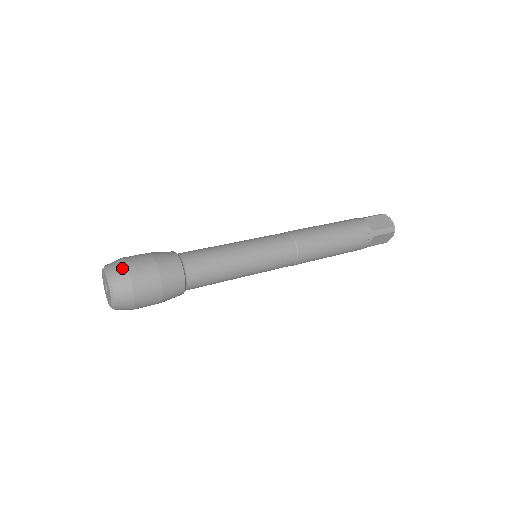
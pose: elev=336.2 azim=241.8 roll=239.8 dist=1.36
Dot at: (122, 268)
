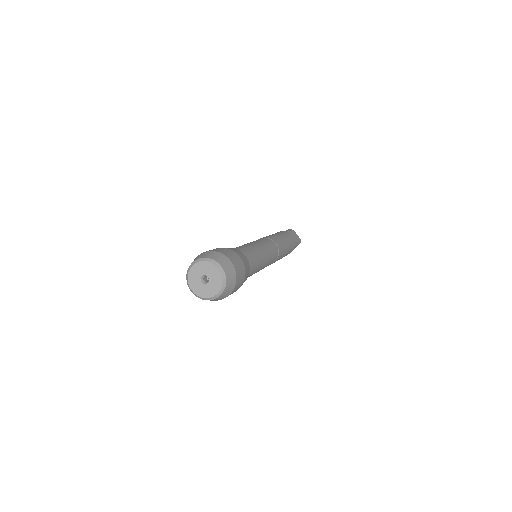
Dot at: (227, 261)
